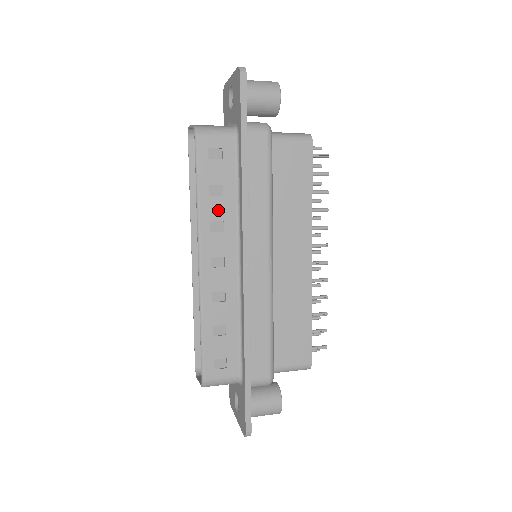
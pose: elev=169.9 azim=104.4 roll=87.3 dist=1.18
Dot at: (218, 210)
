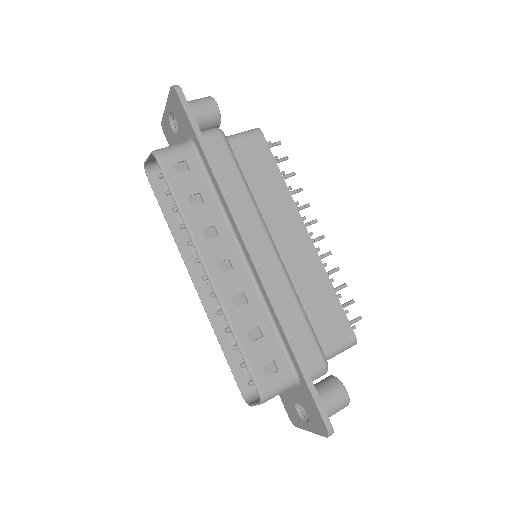
Dot at: (204, 217)
